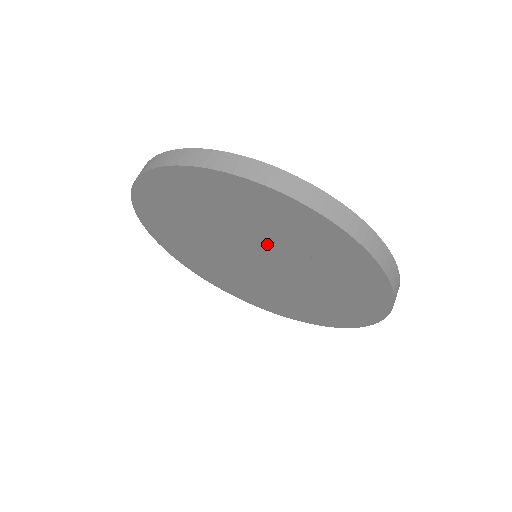
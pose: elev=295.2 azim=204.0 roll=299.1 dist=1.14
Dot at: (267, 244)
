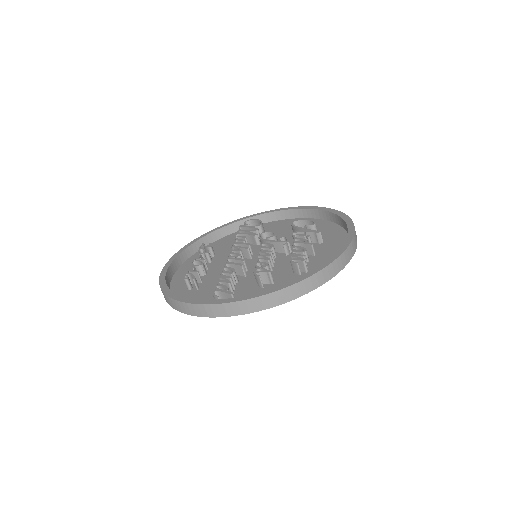
Dot at: (279, 267)
